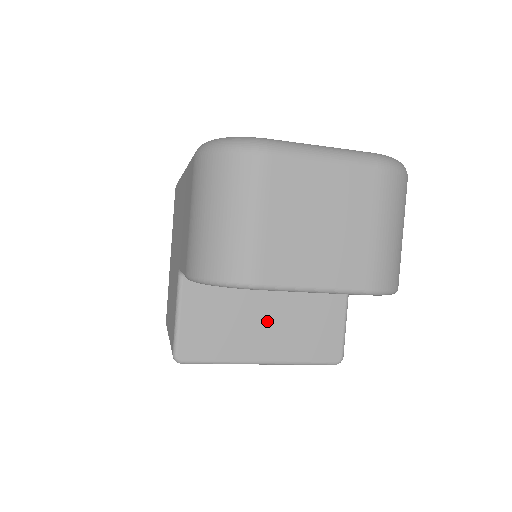
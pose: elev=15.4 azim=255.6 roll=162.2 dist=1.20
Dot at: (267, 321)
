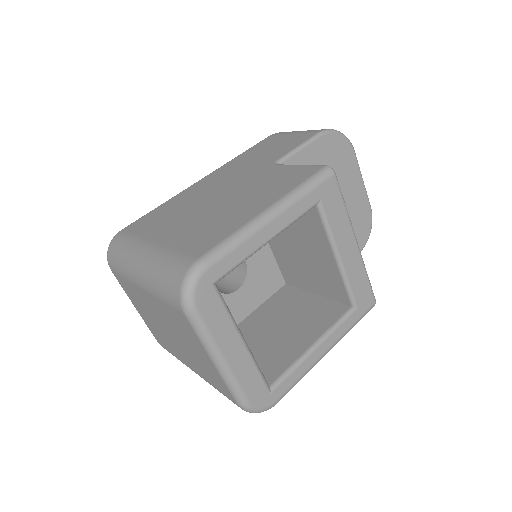
Dot at: occluded
